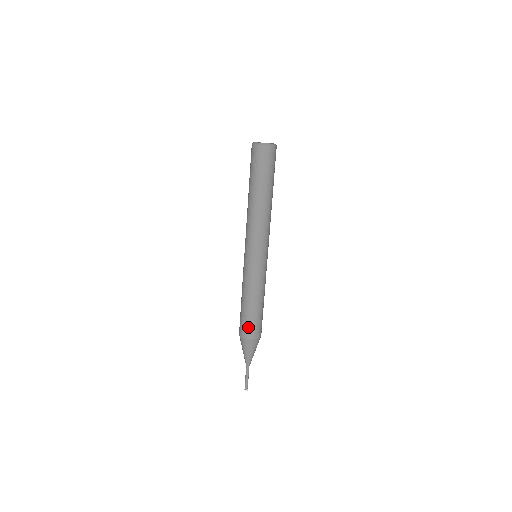
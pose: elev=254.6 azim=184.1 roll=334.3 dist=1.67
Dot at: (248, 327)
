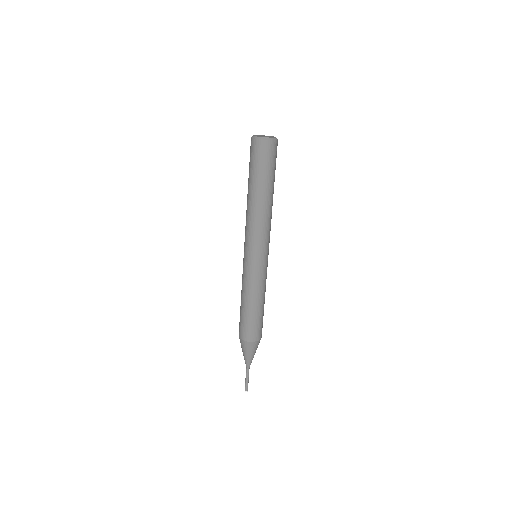
Dot at: (249, 329)
